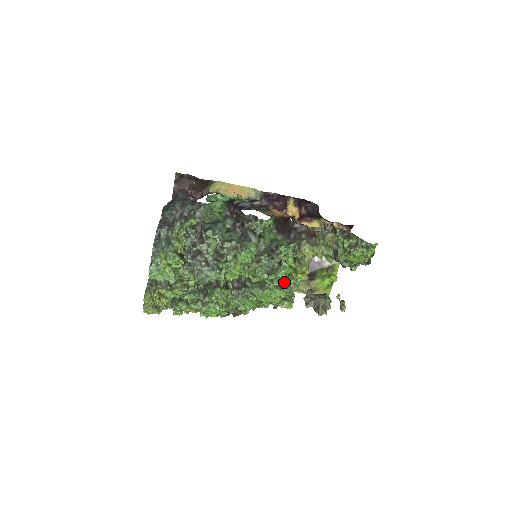
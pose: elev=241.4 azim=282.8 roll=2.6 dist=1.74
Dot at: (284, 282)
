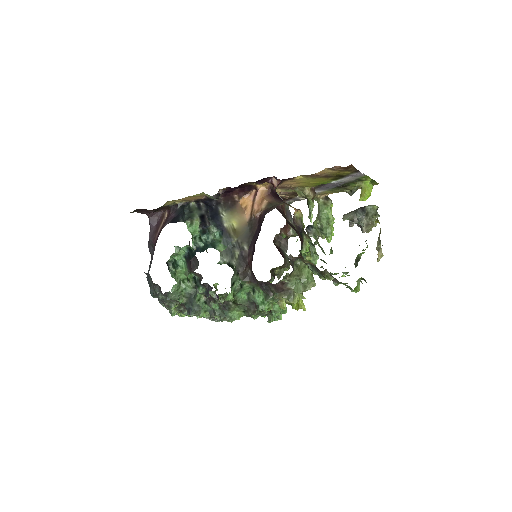
Dot at: occluded
